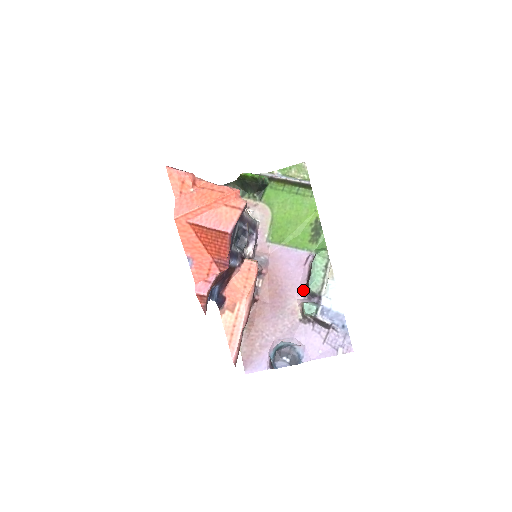
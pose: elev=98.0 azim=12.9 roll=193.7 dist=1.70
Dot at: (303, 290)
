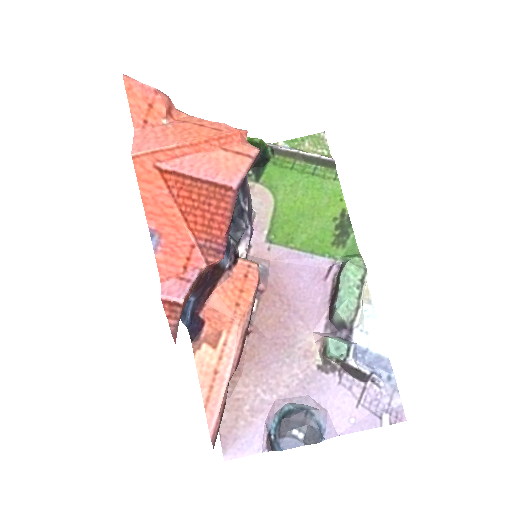
Dot at: (323, 318)
